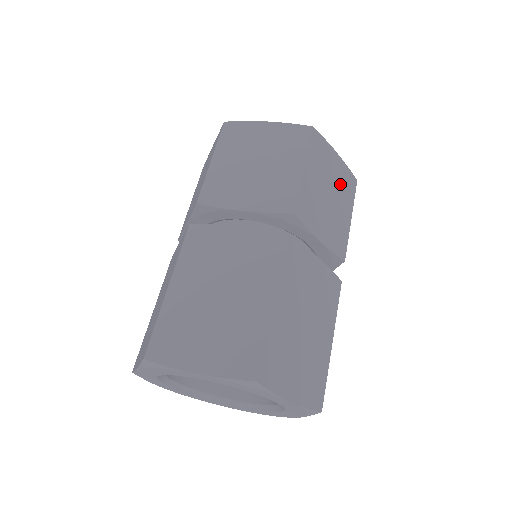
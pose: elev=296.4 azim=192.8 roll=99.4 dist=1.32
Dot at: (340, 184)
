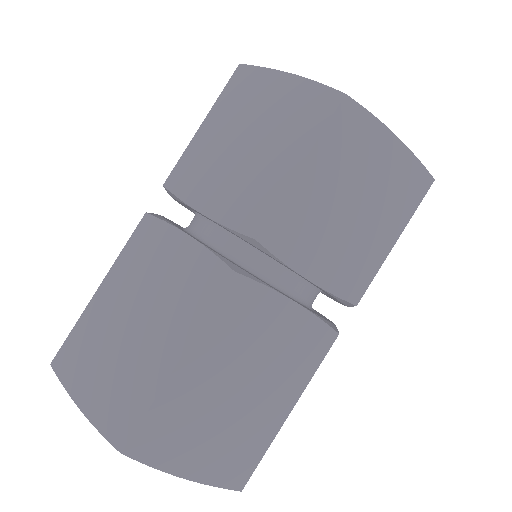
Dot at: (386, 188)
